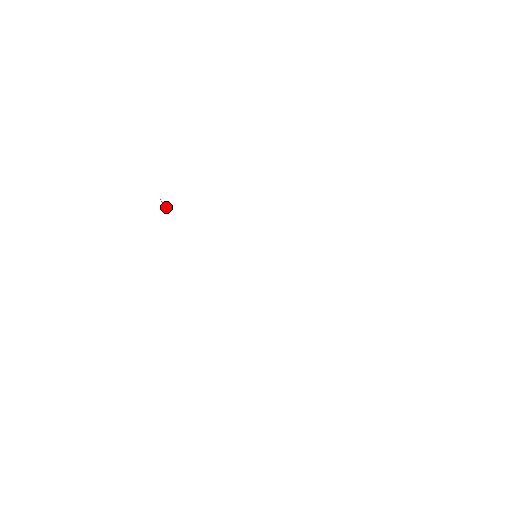
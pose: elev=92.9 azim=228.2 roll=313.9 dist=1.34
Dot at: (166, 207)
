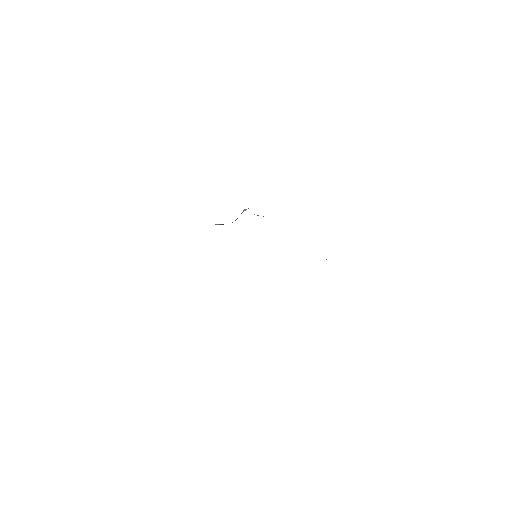
Dot at: occluded
